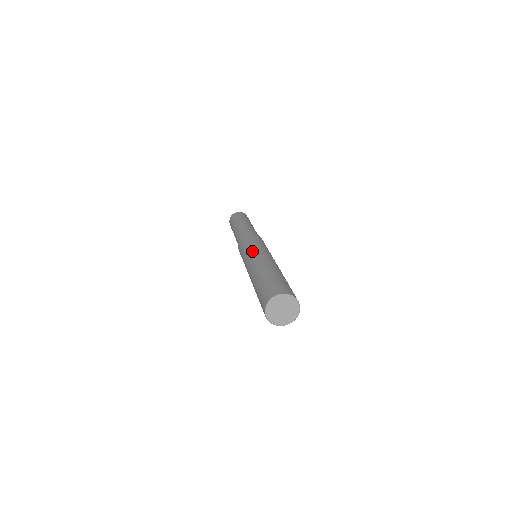
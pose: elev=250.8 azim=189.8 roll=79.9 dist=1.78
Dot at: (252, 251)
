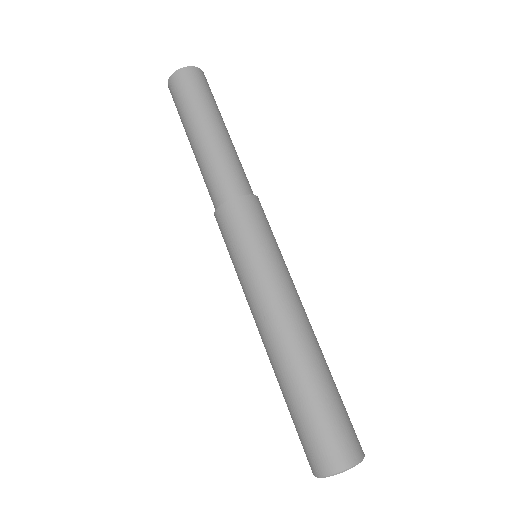
Dot at: (265, 282)
